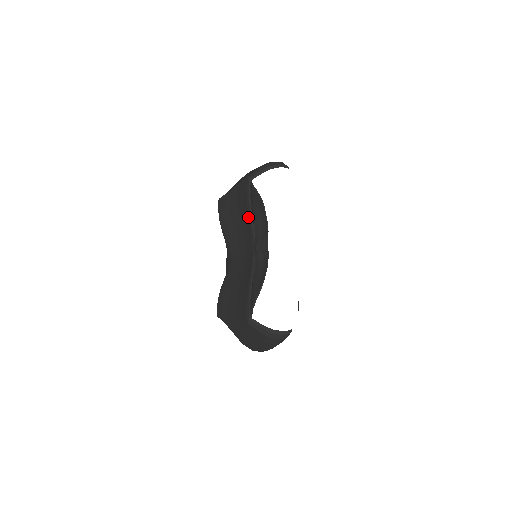
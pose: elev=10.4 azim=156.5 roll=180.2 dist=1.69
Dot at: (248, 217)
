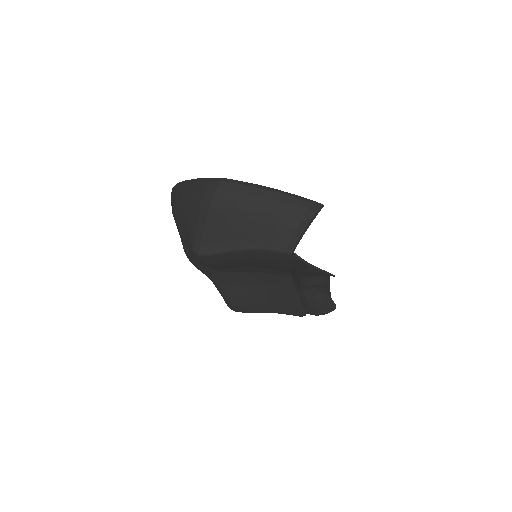
Dot at: (284, 269)
